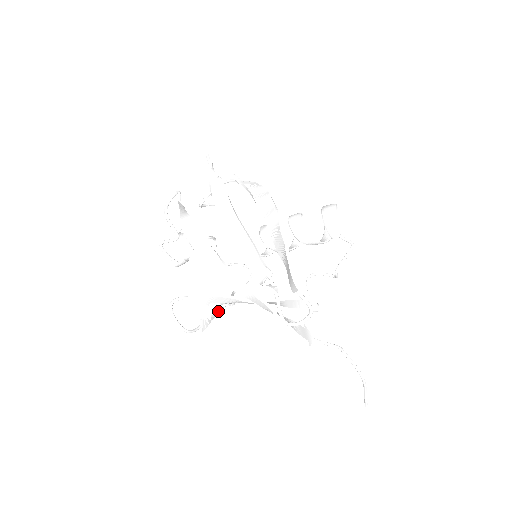
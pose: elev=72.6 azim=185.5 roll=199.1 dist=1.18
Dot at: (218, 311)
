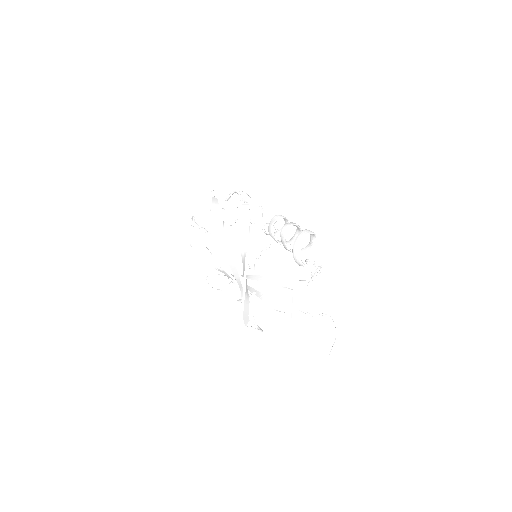
Dot at: occluded
